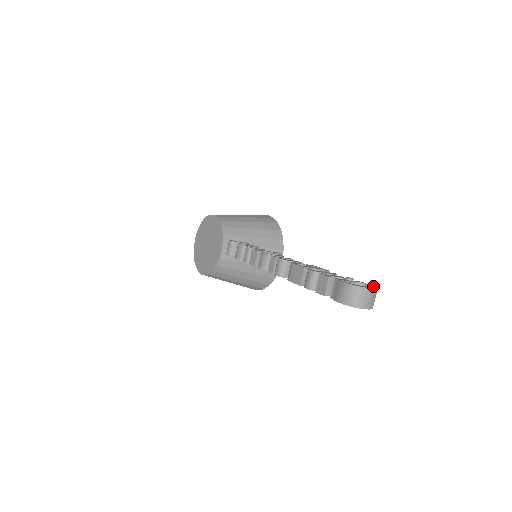
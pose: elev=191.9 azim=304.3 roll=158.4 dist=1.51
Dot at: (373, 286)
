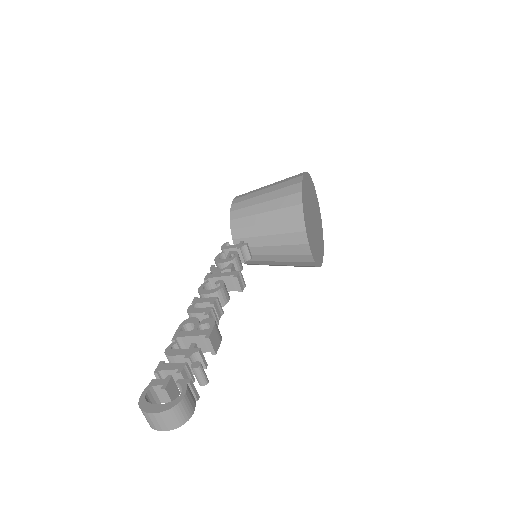
Dot at: (178, 399)
